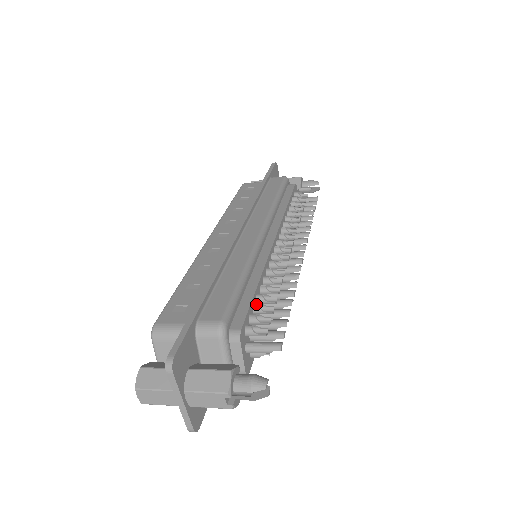
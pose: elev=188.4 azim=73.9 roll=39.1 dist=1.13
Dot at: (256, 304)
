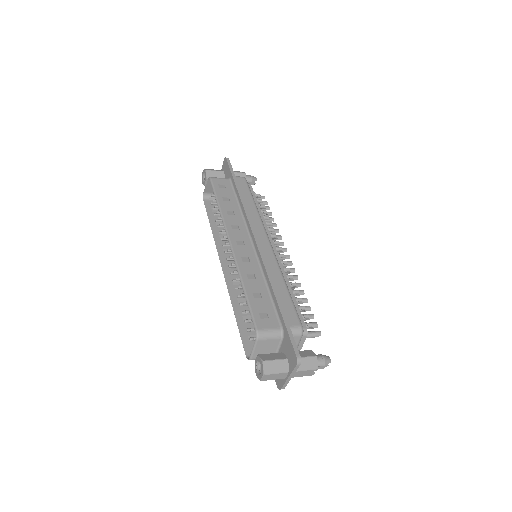
Dot at: (298, 306)
